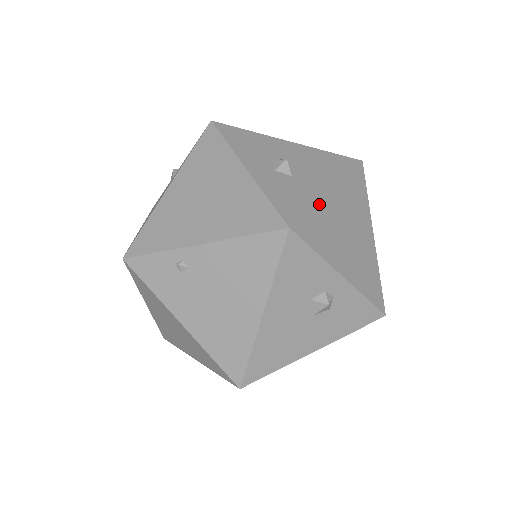
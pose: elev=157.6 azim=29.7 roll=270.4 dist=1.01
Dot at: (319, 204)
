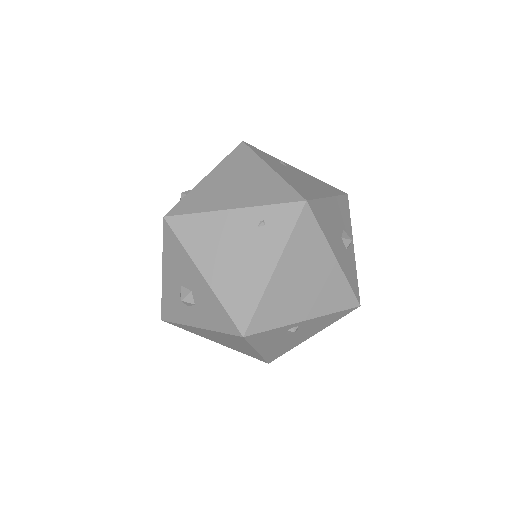
Dot at: occluded
